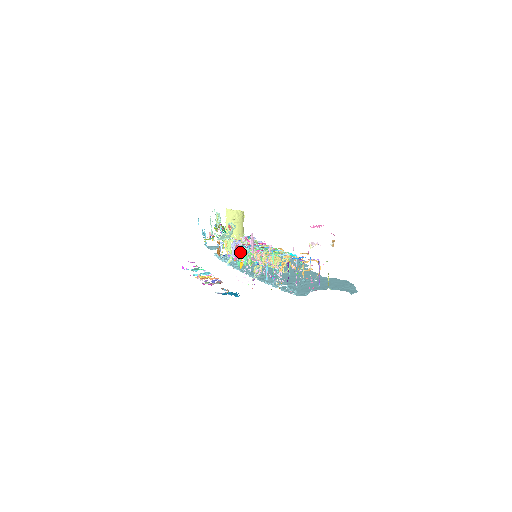
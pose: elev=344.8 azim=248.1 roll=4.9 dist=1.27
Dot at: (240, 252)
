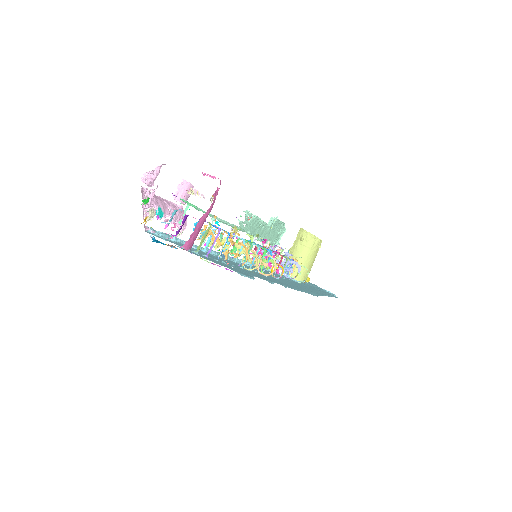
Dot at: occluded
